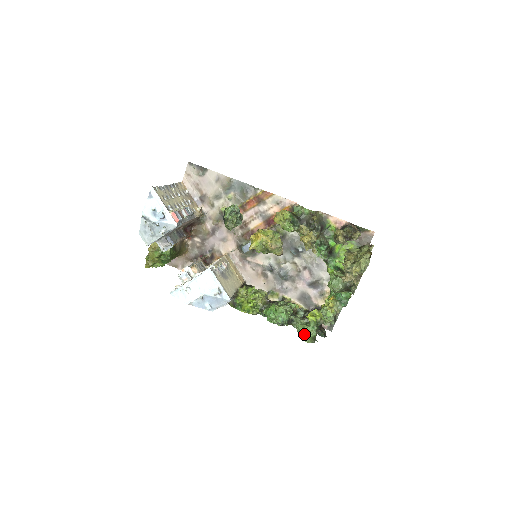
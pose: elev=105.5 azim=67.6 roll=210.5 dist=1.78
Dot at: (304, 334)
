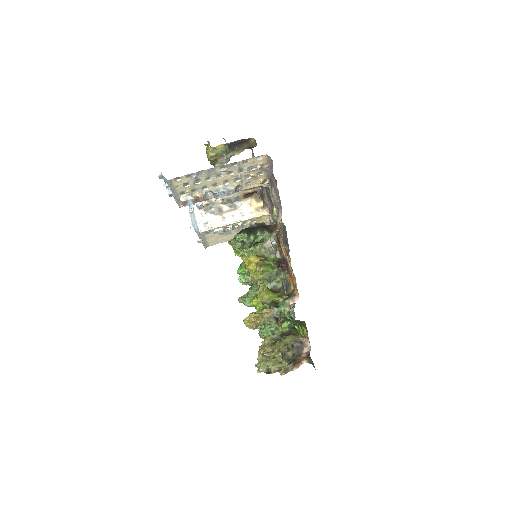
Dot at: (242, 298)
